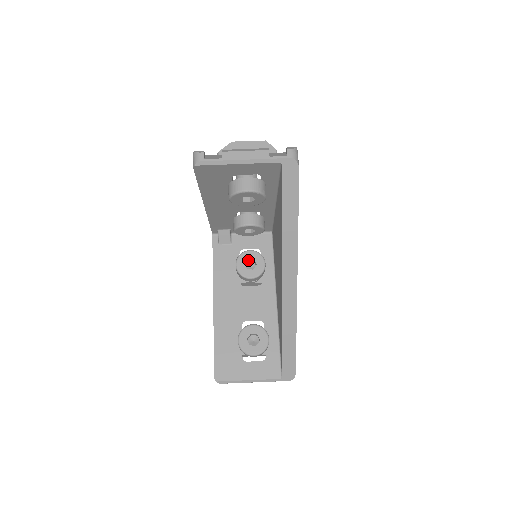
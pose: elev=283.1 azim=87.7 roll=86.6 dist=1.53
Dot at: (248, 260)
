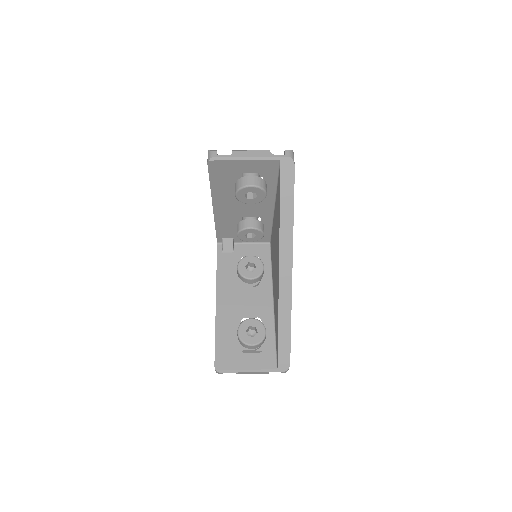
Dot at: (248, 265)
